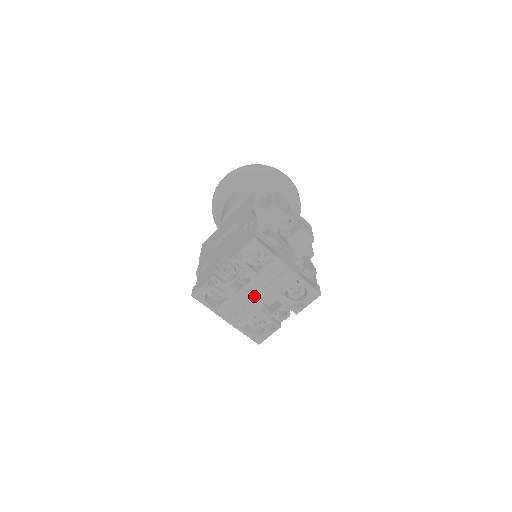
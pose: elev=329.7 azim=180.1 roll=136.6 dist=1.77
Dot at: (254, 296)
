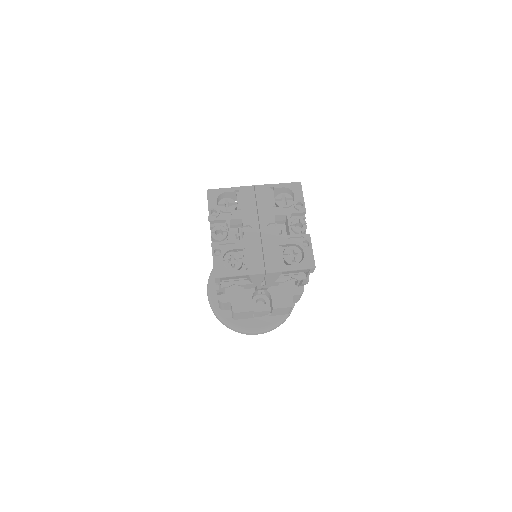
Dot at: (259, 229)
